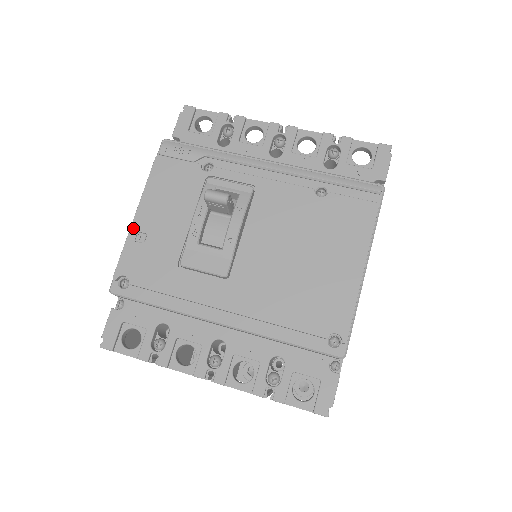
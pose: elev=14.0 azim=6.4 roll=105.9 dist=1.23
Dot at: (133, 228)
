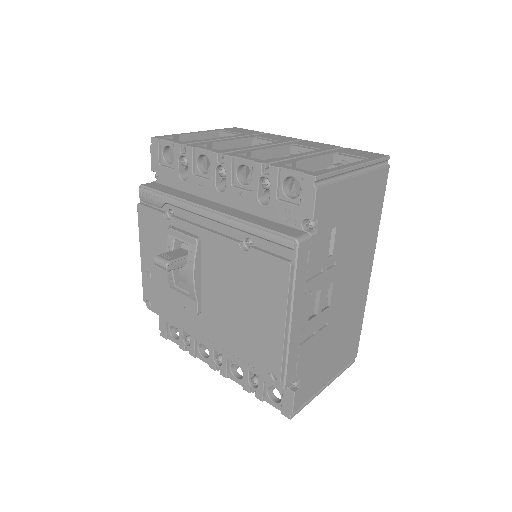
Dot at: (142, 265)
